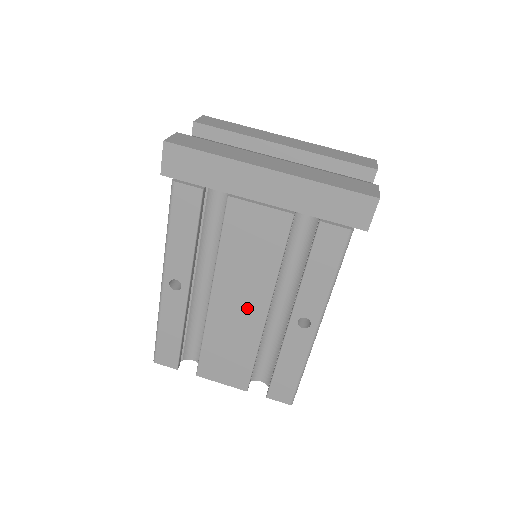
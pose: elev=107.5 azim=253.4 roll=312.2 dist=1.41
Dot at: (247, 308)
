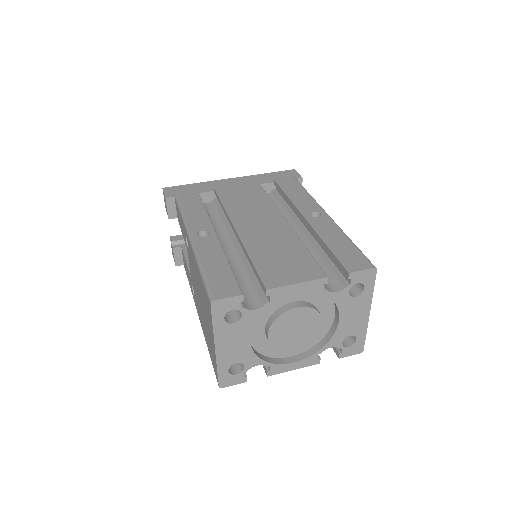
Dot at: (269, 224)
